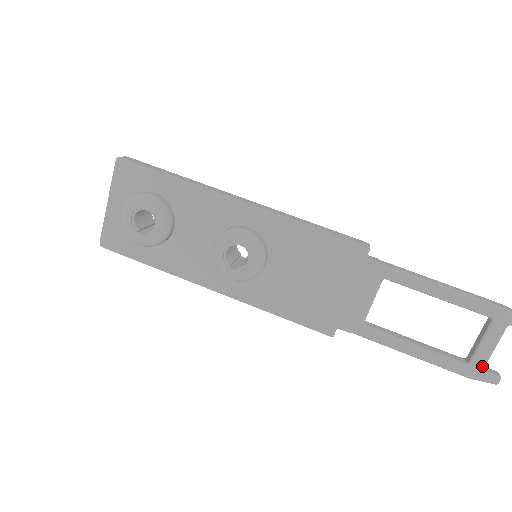
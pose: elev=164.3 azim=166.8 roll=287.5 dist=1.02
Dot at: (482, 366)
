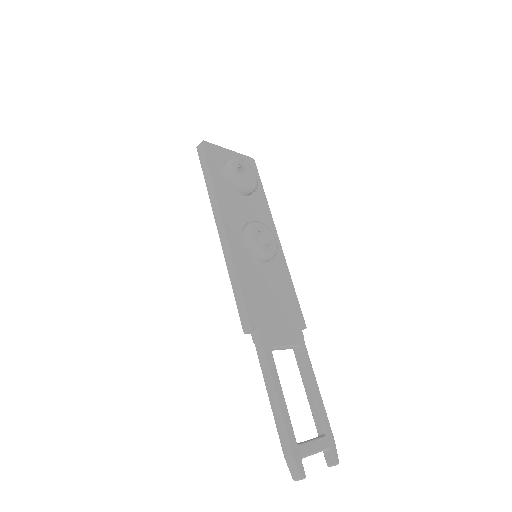
Dot at: (304, 455)
